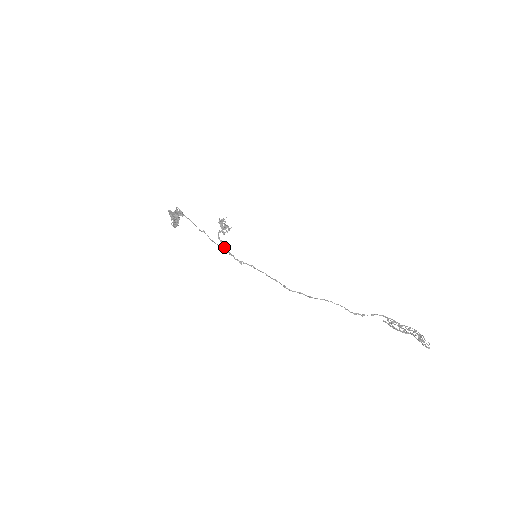
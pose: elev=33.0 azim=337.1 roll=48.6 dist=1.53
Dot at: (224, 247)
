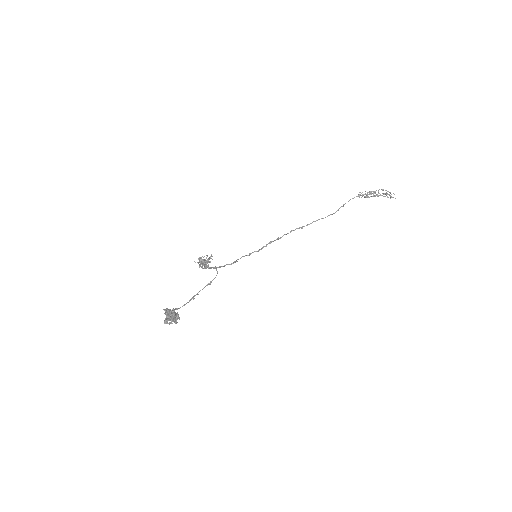
Dot at: (214, 268)
